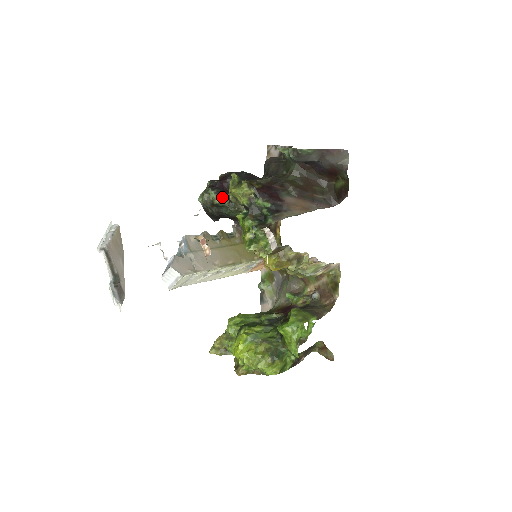
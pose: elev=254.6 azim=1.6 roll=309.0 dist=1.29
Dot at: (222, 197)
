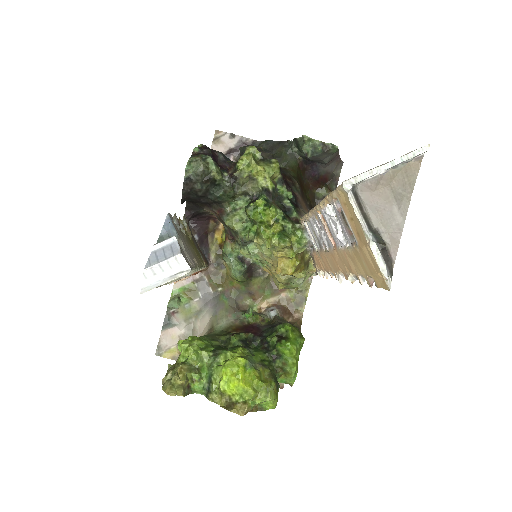
Dot at: (221, 172)
